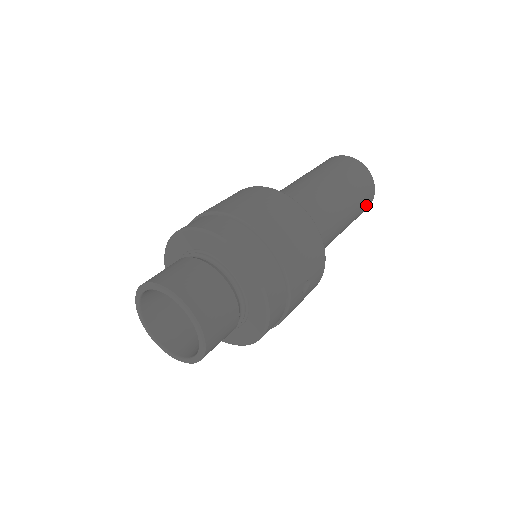
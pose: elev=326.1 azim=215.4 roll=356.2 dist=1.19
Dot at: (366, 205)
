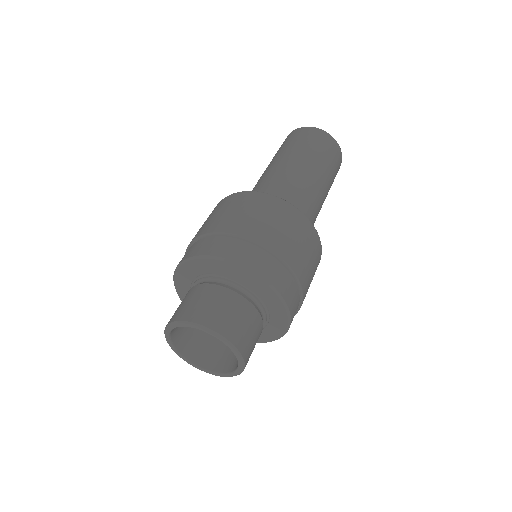
Dot at: occluded
